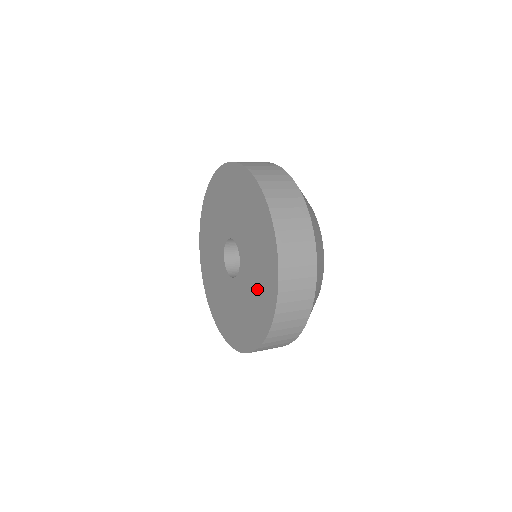
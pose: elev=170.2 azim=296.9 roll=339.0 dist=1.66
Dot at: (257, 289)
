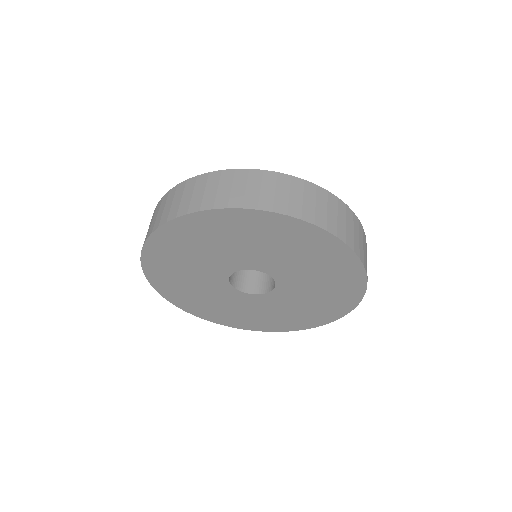
Dot at: (324, 284)
